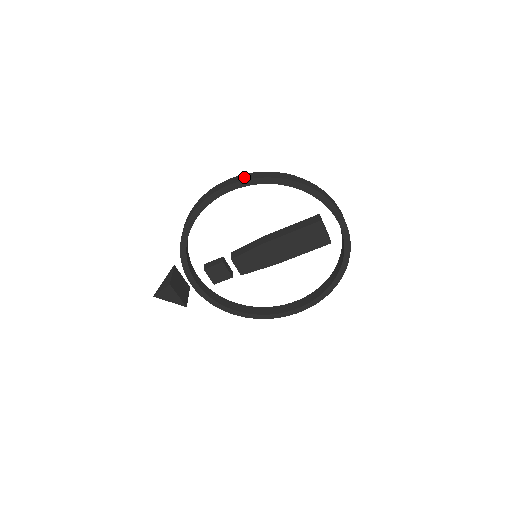
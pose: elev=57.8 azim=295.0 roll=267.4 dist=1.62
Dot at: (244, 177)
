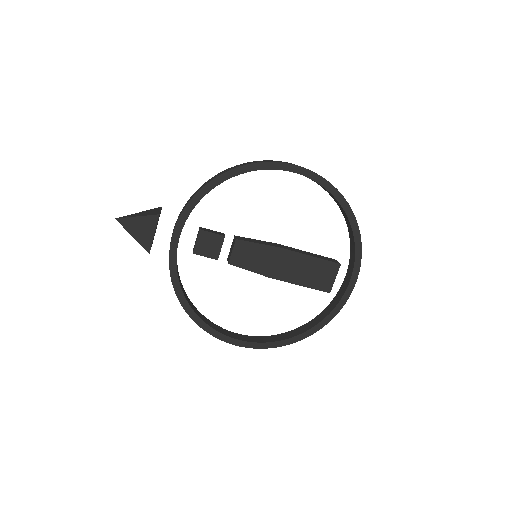
Dot at: (316, 173)
